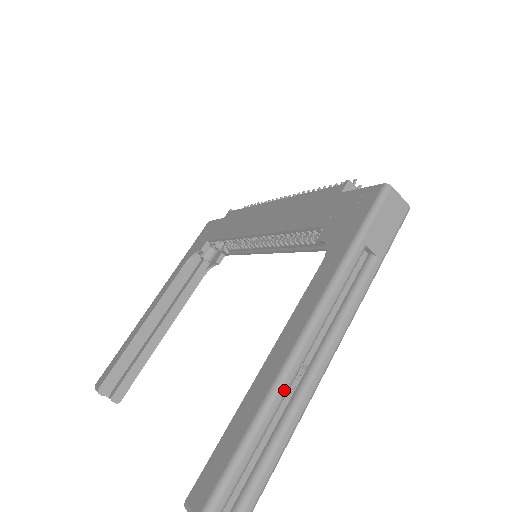
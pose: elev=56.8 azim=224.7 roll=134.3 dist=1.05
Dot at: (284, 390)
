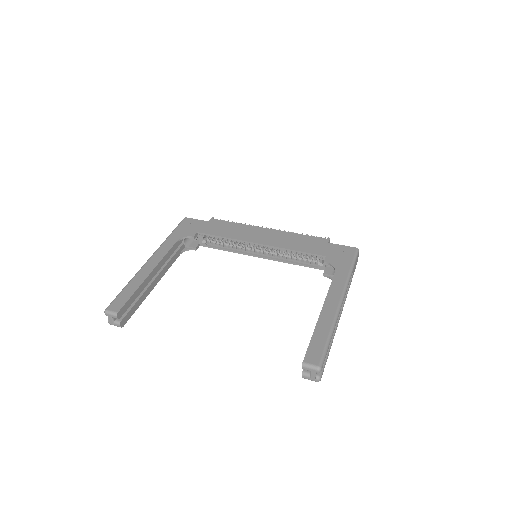
Dot at: occluded
